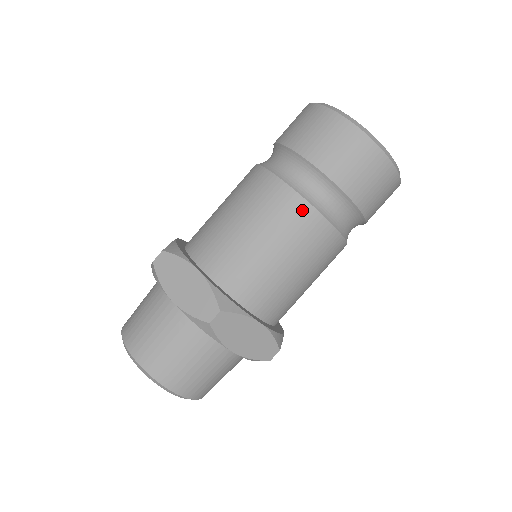
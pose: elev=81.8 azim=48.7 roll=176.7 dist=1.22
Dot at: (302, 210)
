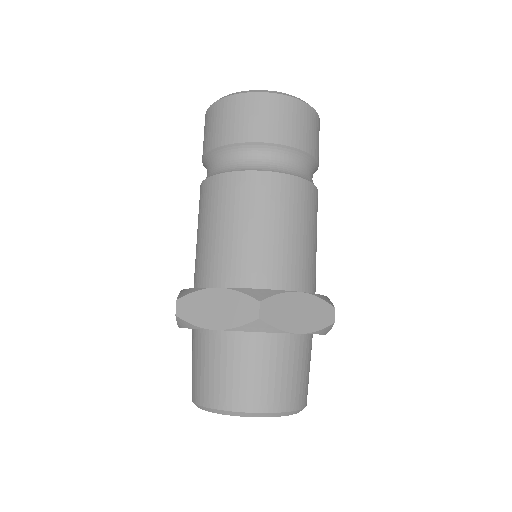
Dot at: (261, 180)
